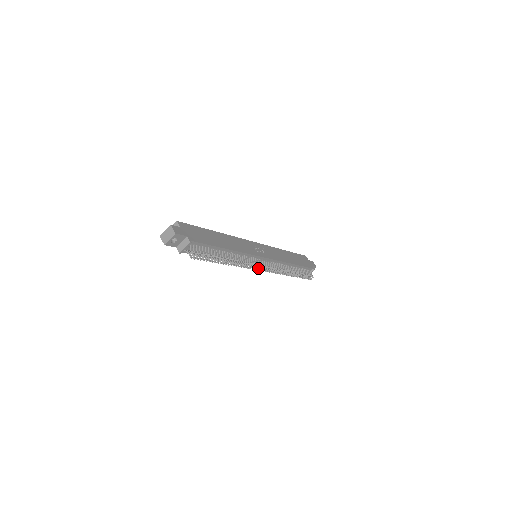
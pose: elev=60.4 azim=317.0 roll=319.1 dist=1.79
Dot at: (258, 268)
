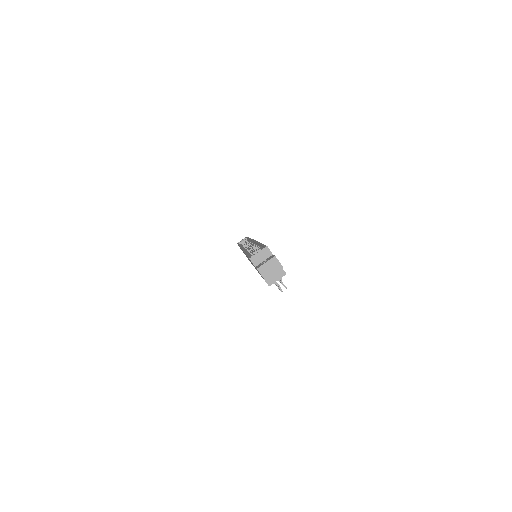
Dot at: occluded
